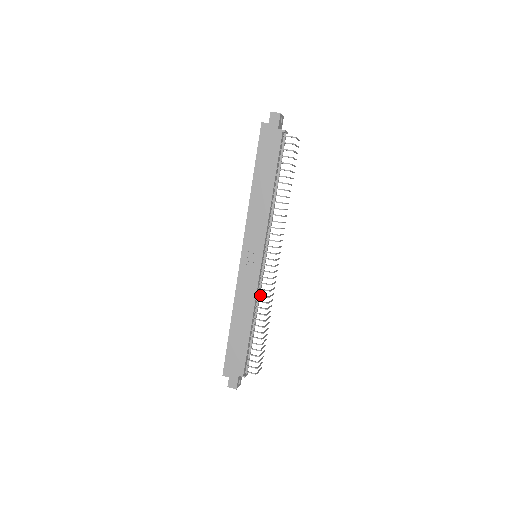
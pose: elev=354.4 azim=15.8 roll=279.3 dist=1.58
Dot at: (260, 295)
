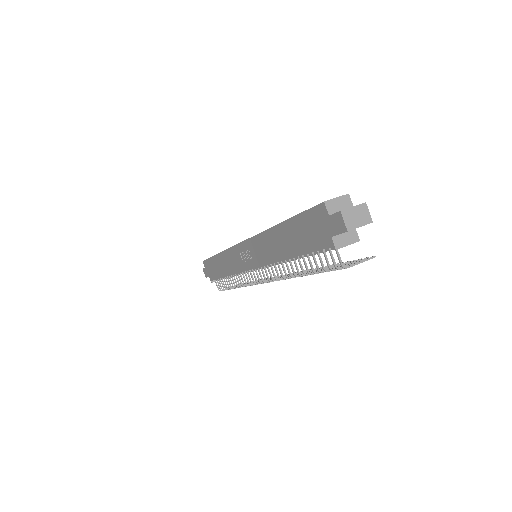
Dot at: (241, 276)
